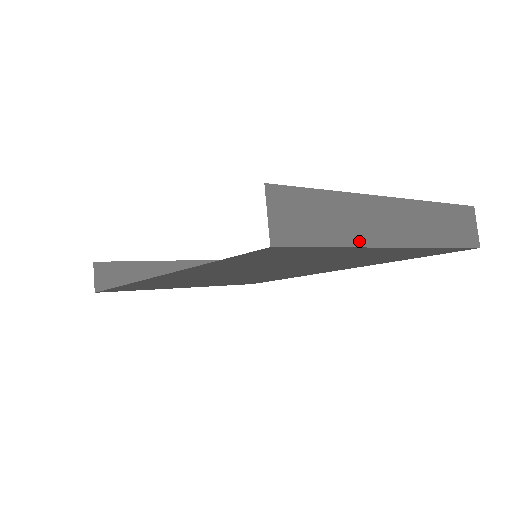
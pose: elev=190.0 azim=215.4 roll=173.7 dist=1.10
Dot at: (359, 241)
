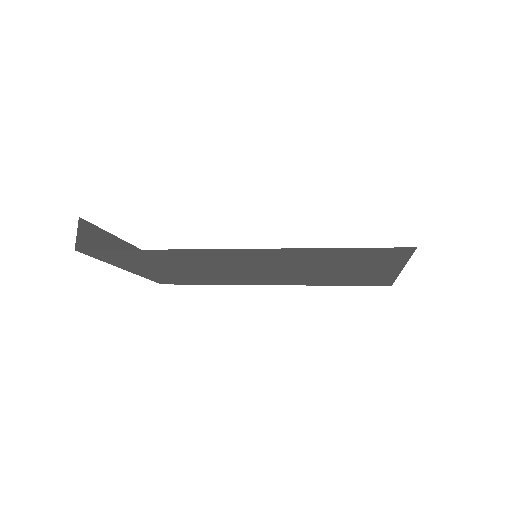
Dot at: occluded
